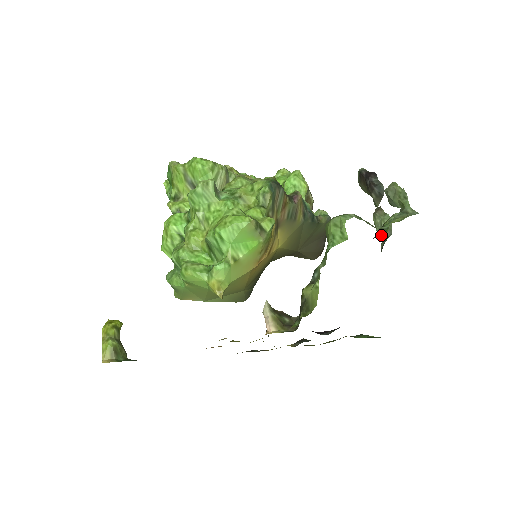
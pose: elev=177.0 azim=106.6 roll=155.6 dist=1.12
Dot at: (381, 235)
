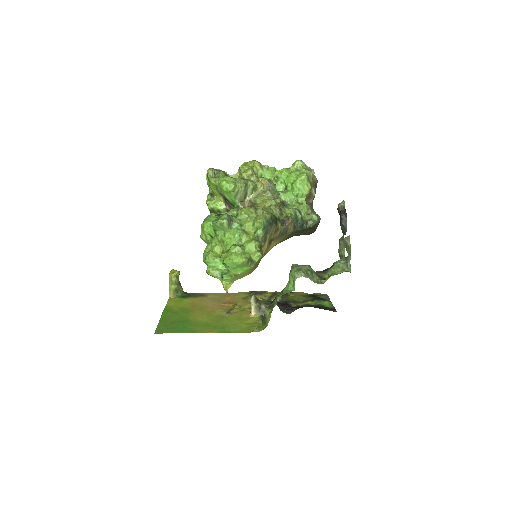
Dot at: (325, 277)
